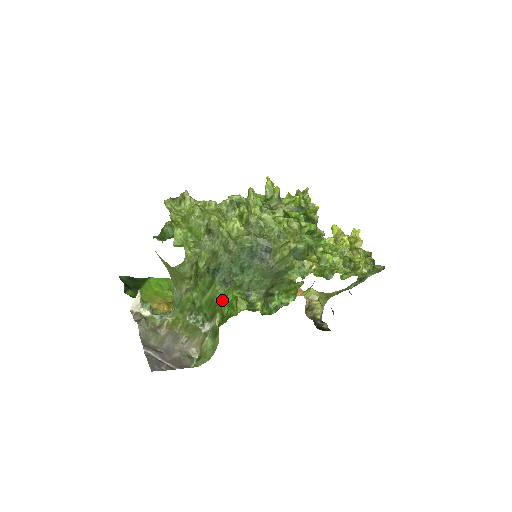
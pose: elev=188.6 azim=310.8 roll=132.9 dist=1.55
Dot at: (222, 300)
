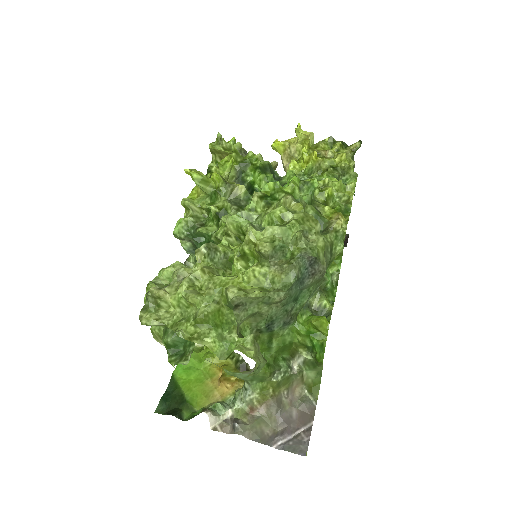
Dot at: (294, 337)
